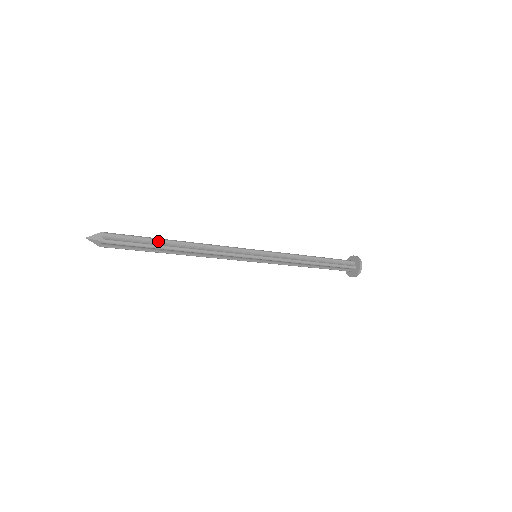
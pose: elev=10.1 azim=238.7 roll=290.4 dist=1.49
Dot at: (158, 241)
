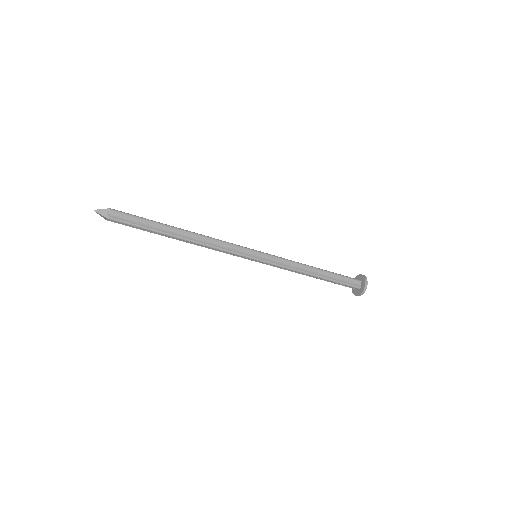
Dot at: (160, 226)
